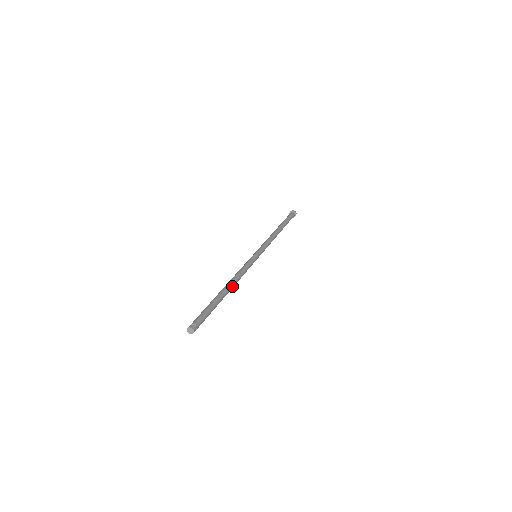
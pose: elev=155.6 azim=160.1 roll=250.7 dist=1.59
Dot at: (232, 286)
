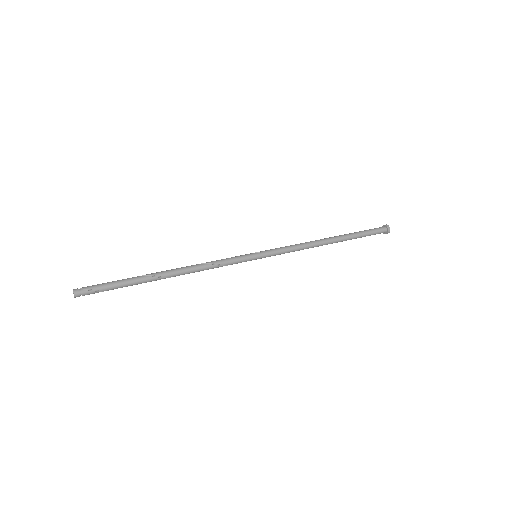
Dot at: (176, 270)
